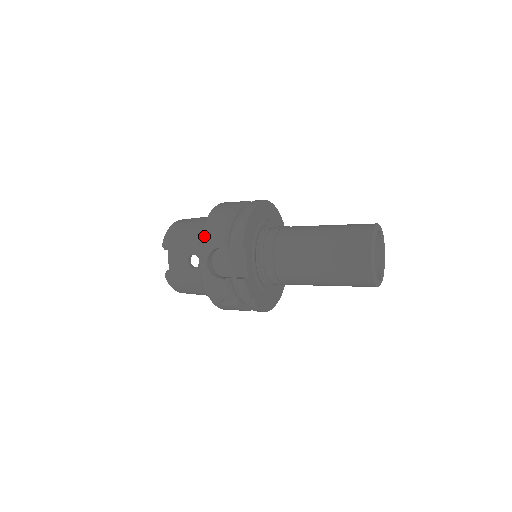
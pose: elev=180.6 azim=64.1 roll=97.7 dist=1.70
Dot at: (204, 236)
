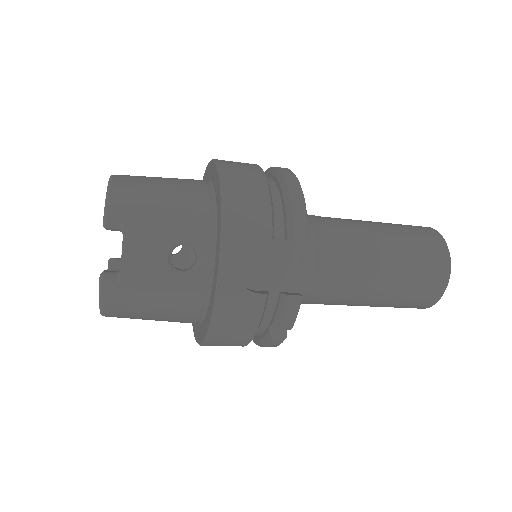
Dot at: (230, 213)
